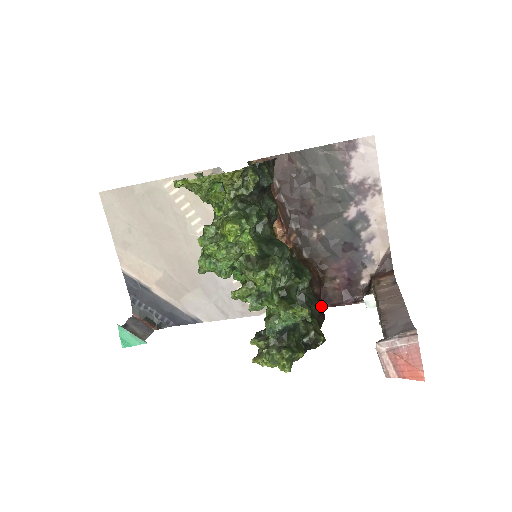
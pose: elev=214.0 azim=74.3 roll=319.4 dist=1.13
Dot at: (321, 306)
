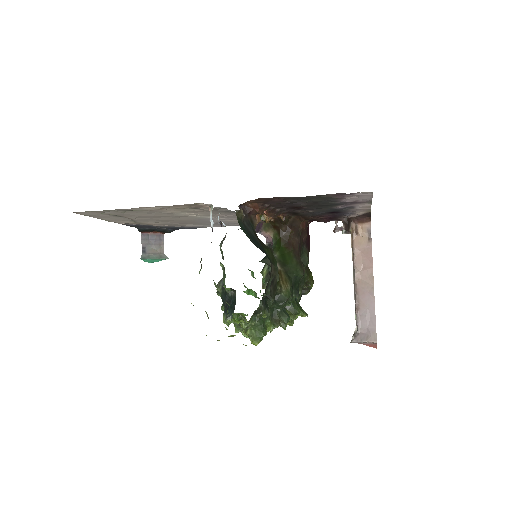
Dot at: (307, 238)
